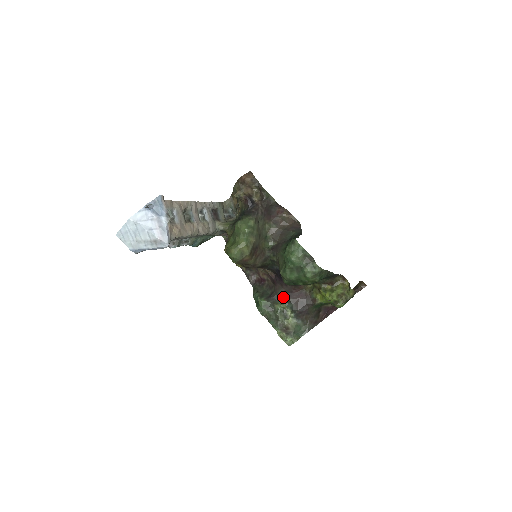
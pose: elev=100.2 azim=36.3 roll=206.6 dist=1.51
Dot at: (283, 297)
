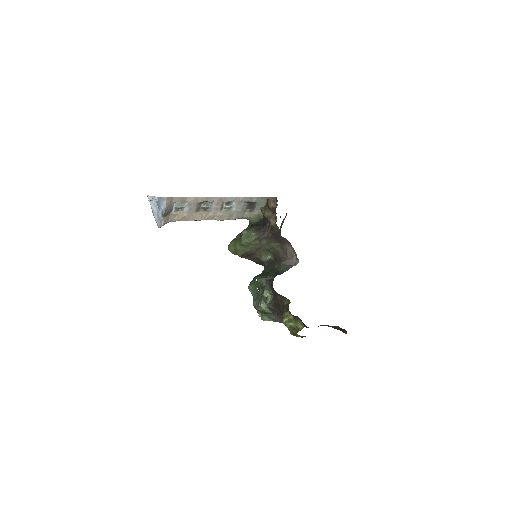
Dot at: (272, 290)
